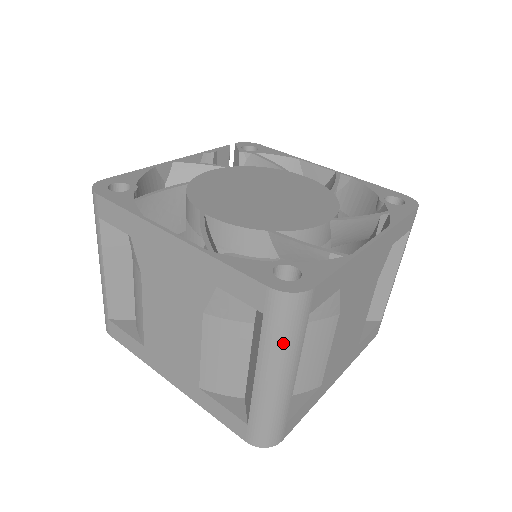
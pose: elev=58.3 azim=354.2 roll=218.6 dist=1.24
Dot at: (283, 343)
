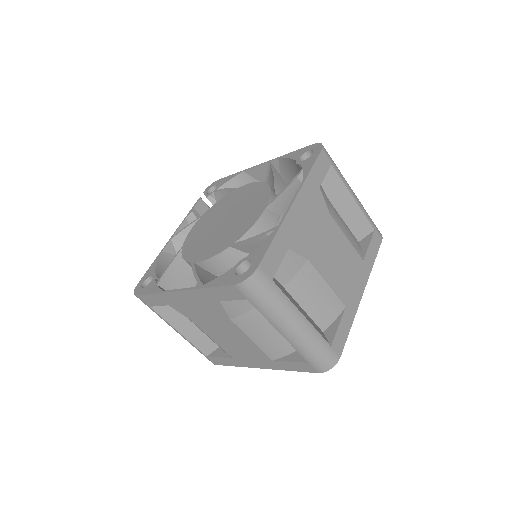
Dot at: (272, 306)
